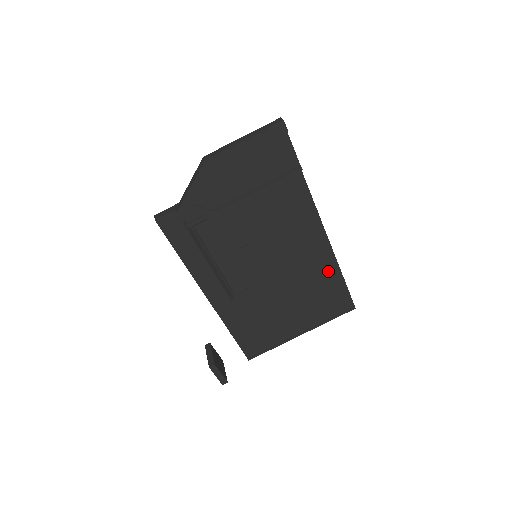
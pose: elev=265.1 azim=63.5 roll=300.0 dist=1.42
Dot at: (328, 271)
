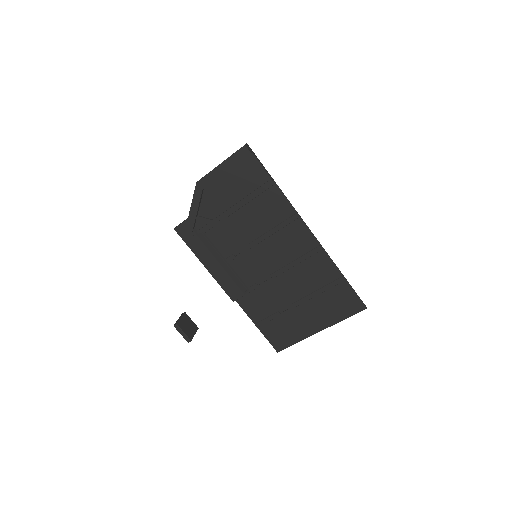
Dot at: (327, 270)
